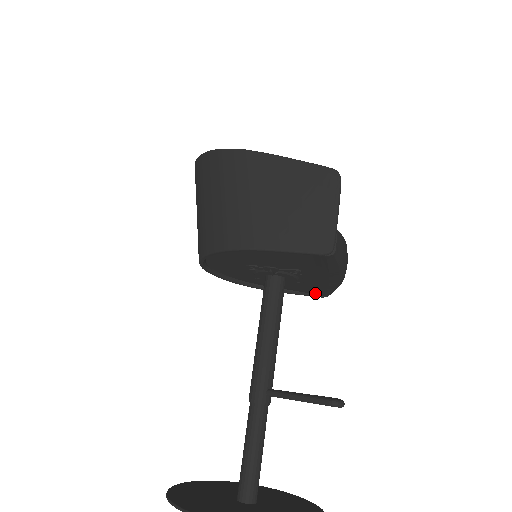
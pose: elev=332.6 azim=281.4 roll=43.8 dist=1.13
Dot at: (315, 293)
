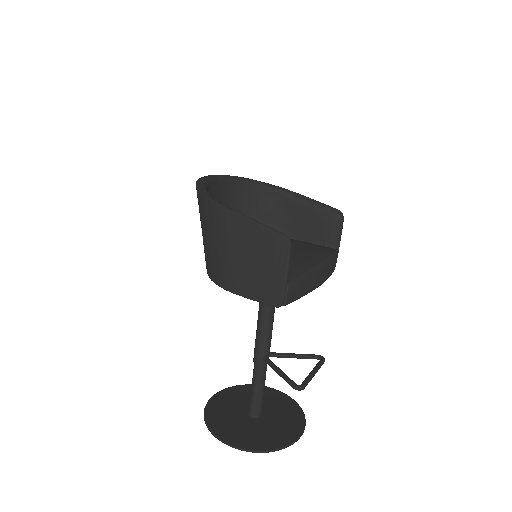
Dot at: occluded
